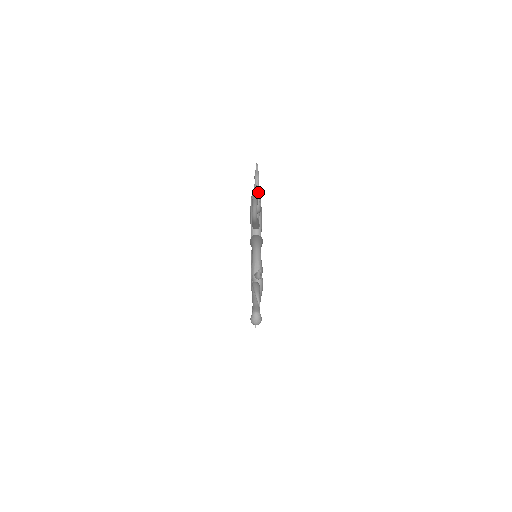
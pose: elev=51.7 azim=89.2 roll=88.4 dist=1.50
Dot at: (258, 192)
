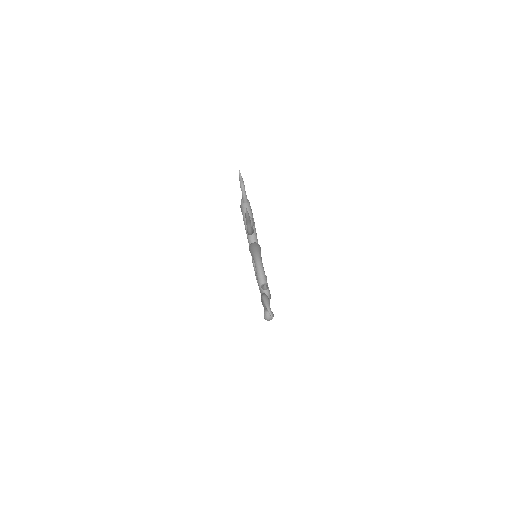
Dot at: (246, 198)
